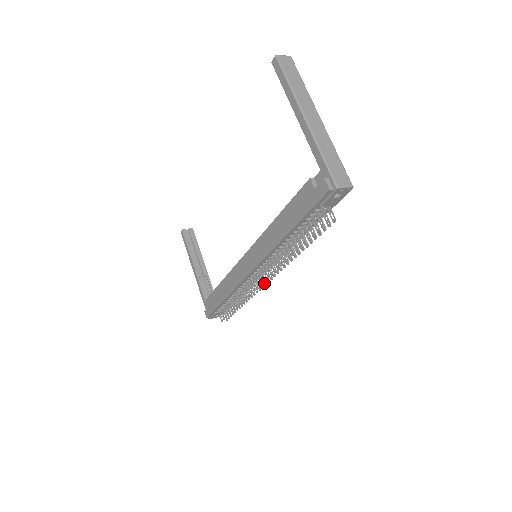
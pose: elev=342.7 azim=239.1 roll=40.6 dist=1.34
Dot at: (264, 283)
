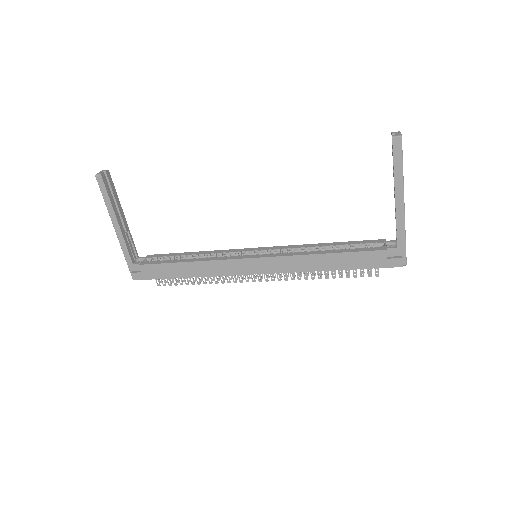
Dot at: occluded
